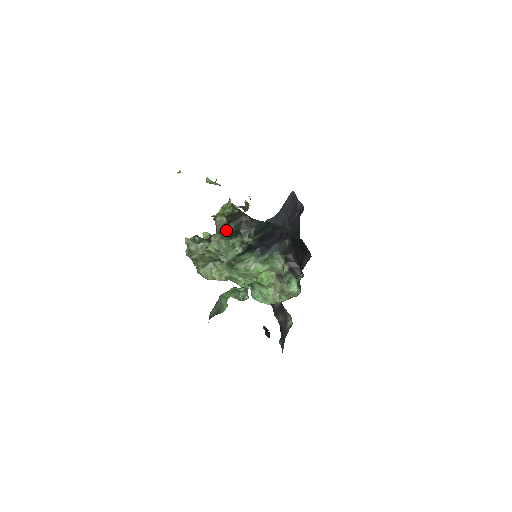
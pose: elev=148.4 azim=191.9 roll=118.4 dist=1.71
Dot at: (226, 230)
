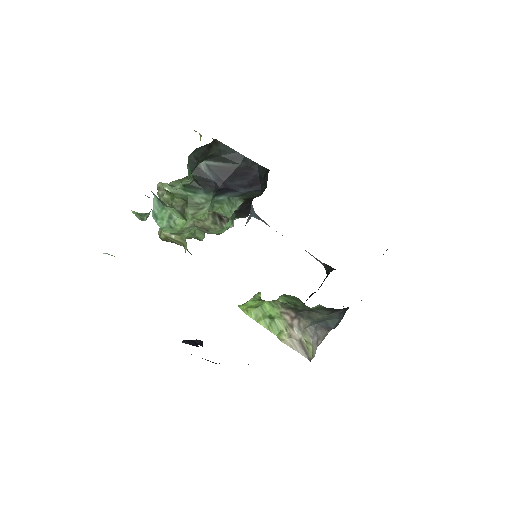
Dot at: occluded
